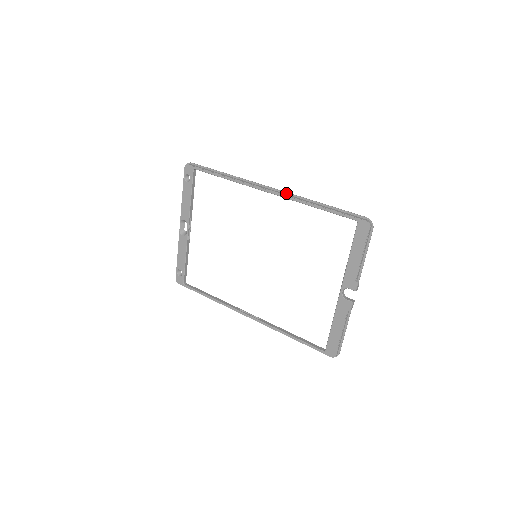
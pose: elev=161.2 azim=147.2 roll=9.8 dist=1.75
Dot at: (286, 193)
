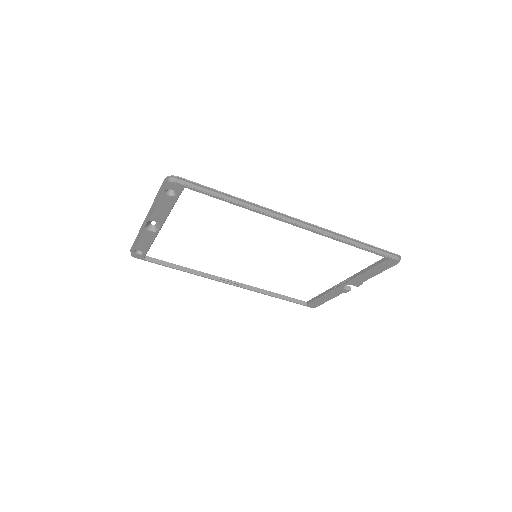
Dot at: (318, 228)
